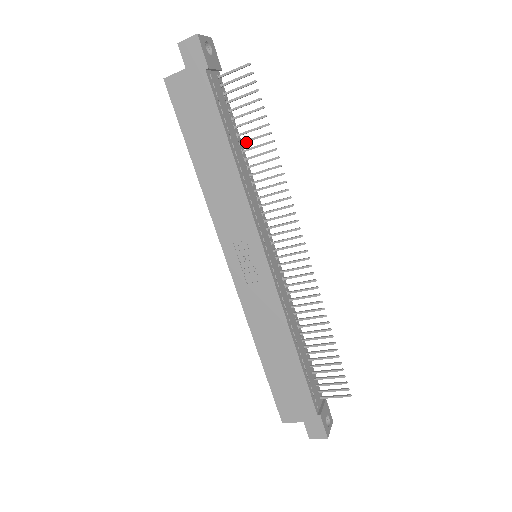
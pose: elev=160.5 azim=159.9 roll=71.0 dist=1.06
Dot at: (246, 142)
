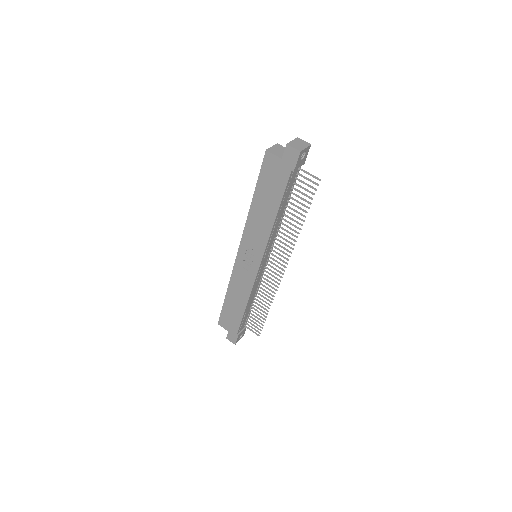
Dot at: (290, 208)
